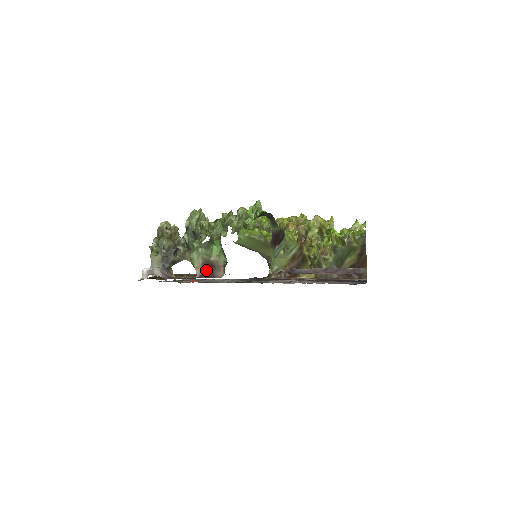
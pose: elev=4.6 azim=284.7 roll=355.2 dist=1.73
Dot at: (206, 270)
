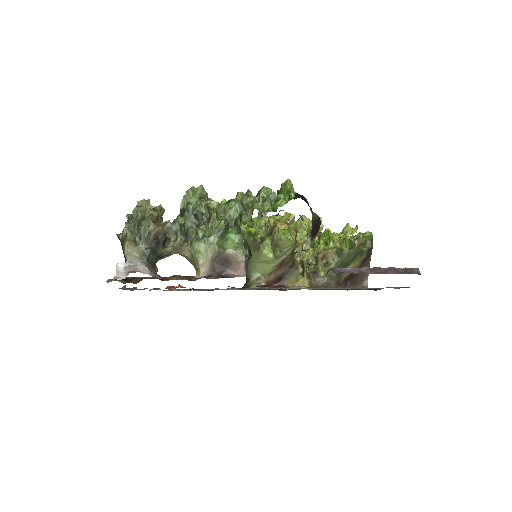
Dot at: (217, 267)
